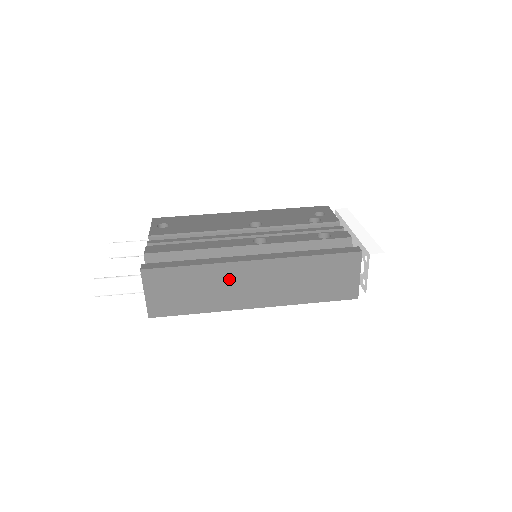
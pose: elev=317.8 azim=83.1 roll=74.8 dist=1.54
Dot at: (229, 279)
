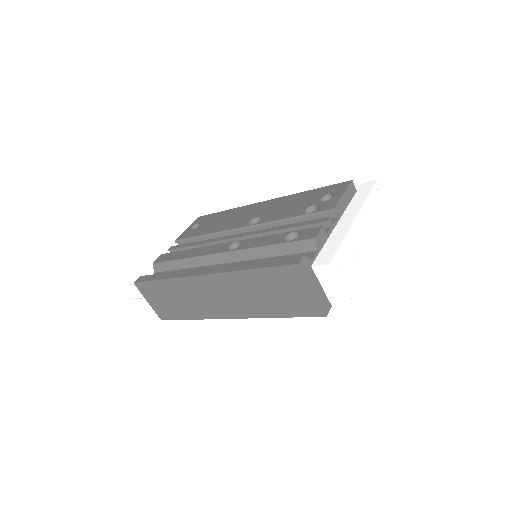
Dot at: (194, 291)
